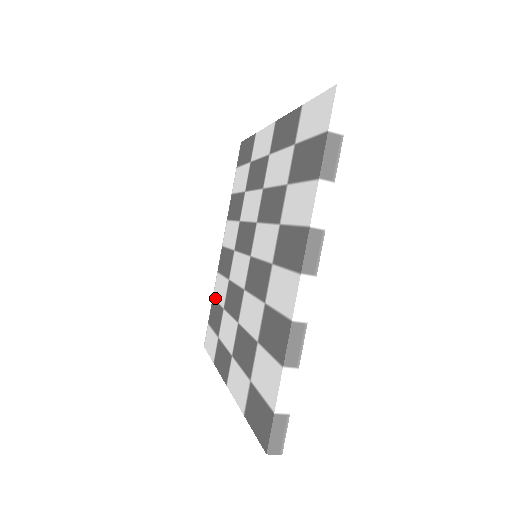
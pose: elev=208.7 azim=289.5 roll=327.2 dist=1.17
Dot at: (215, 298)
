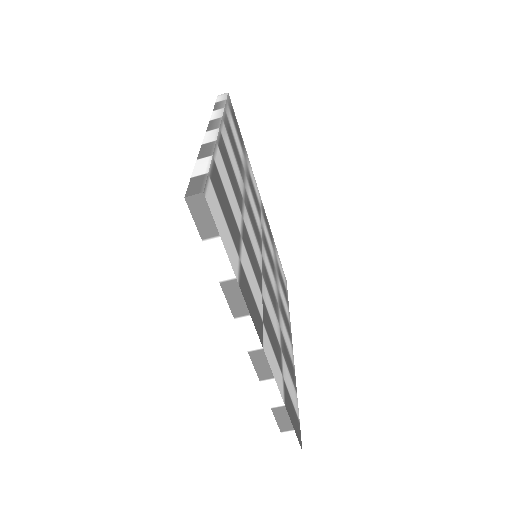
Dot at: occluded
